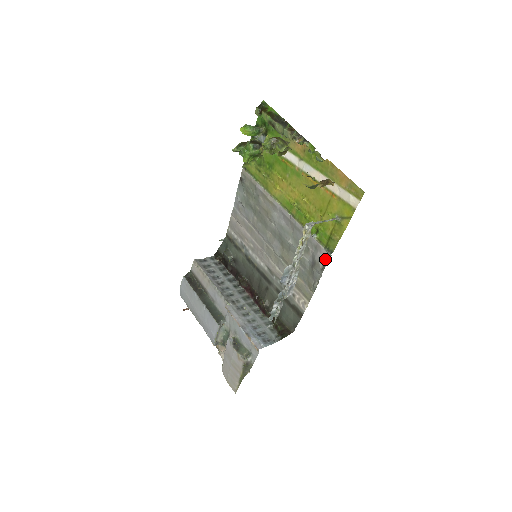
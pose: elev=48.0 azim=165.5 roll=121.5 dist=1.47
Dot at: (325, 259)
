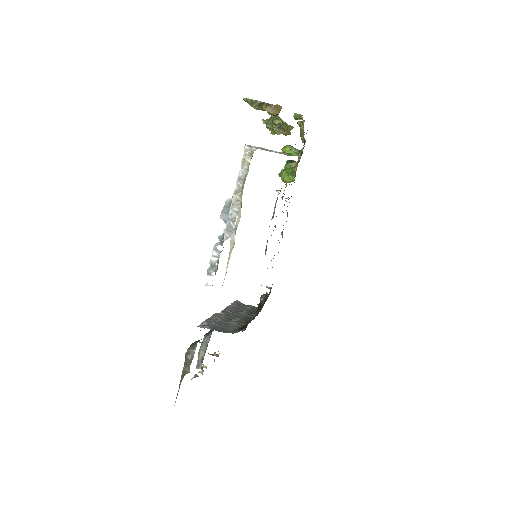
Dot at: occluded
